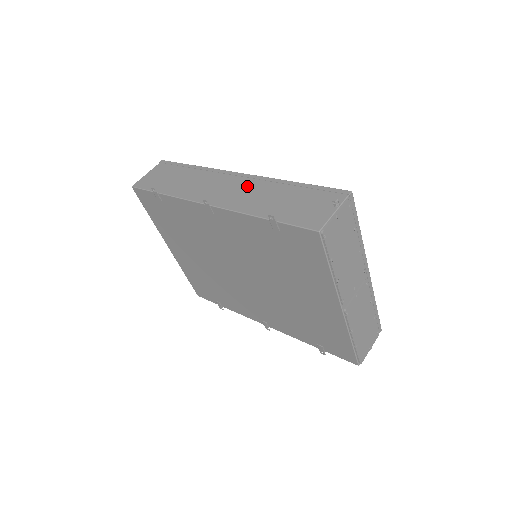
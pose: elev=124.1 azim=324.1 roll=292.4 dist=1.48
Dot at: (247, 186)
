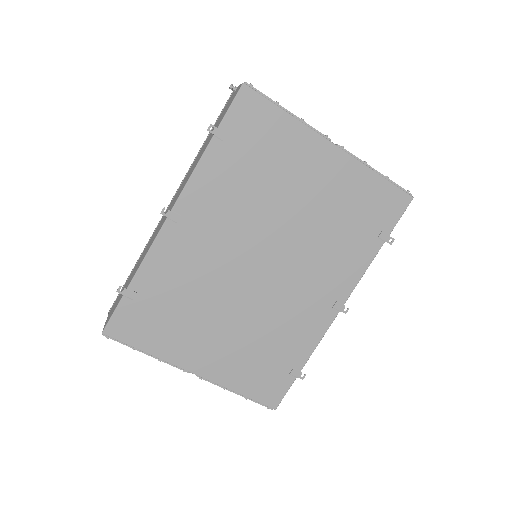
Dot at: (181, 186)
